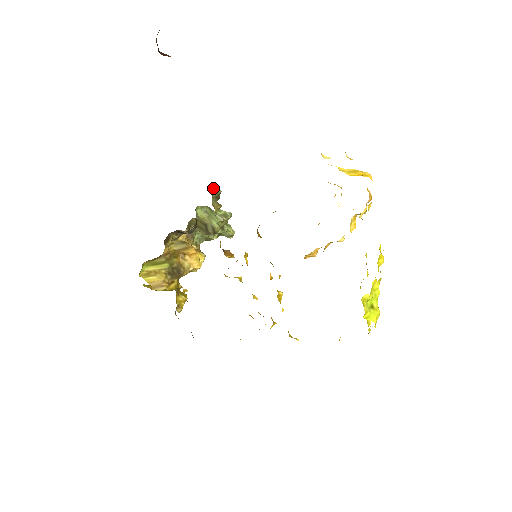
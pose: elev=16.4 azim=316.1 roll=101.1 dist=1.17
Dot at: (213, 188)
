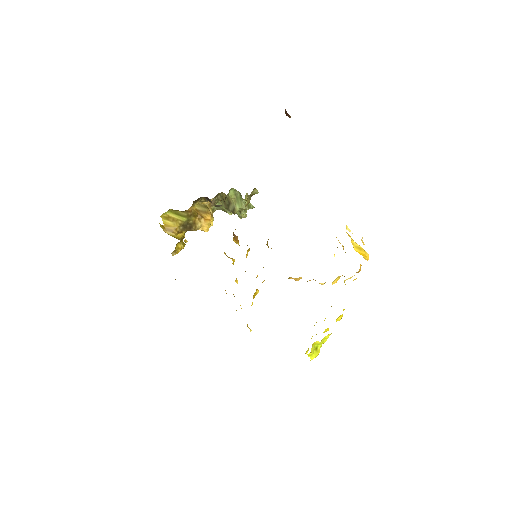
Dot at: (254, 188)
